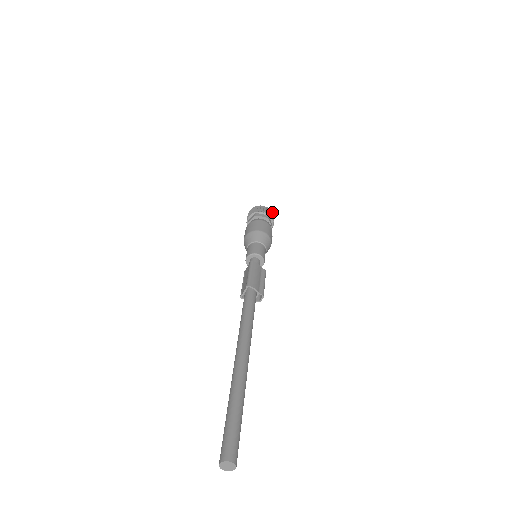
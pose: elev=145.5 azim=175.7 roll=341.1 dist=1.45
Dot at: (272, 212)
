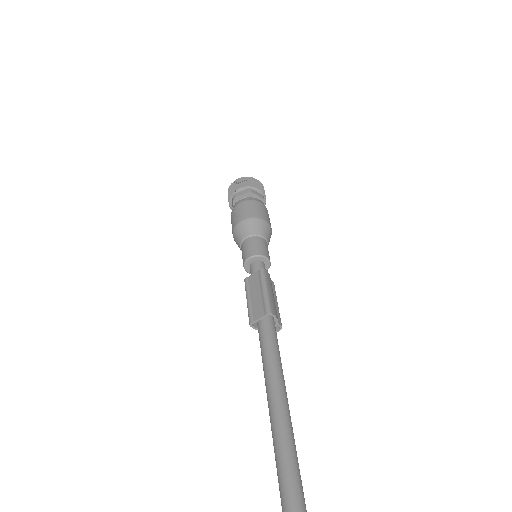
Dot at: occluded
